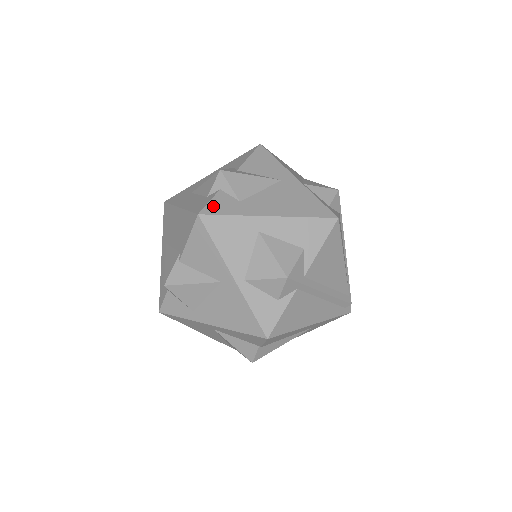
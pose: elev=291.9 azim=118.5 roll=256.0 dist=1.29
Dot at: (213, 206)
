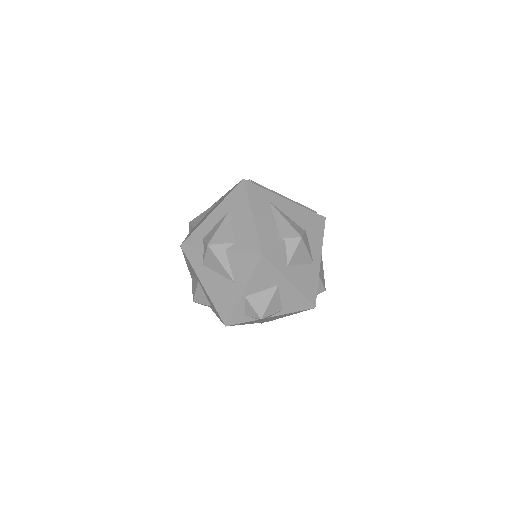
Dot at: (190, 251)
